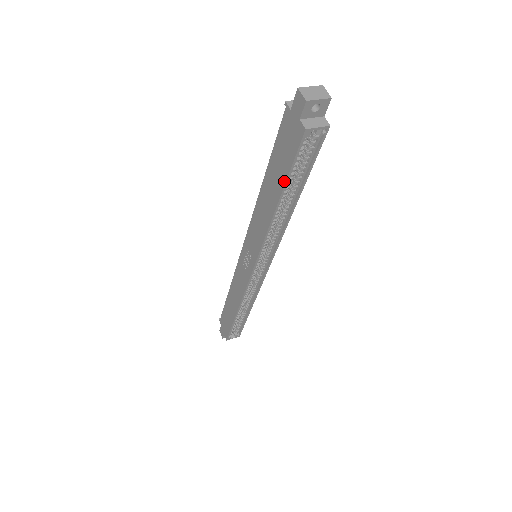
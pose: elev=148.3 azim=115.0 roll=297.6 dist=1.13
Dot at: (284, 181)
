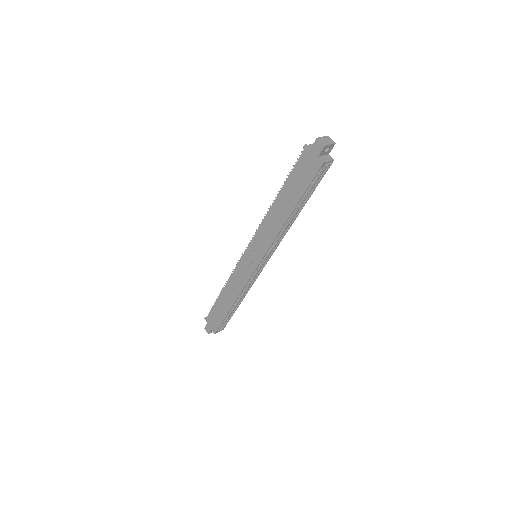
Dot at: (300, 197)
